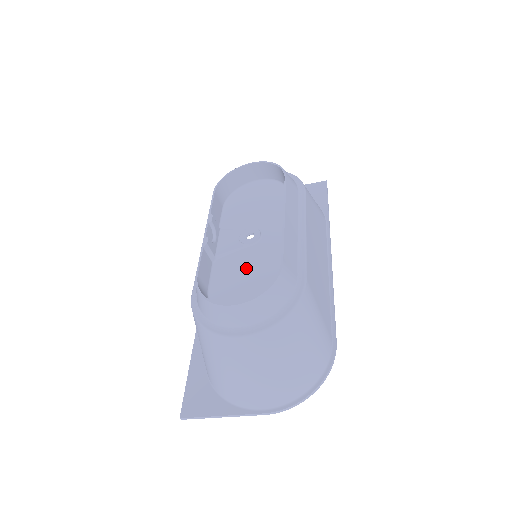
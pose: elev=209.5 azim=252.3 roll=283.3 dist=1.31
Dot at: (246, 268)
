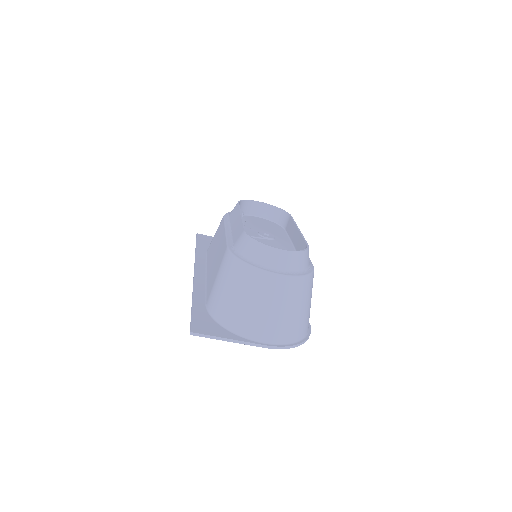
Dot at: occluded
